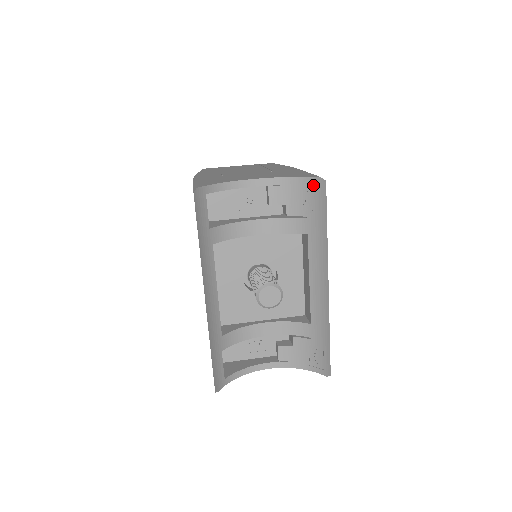
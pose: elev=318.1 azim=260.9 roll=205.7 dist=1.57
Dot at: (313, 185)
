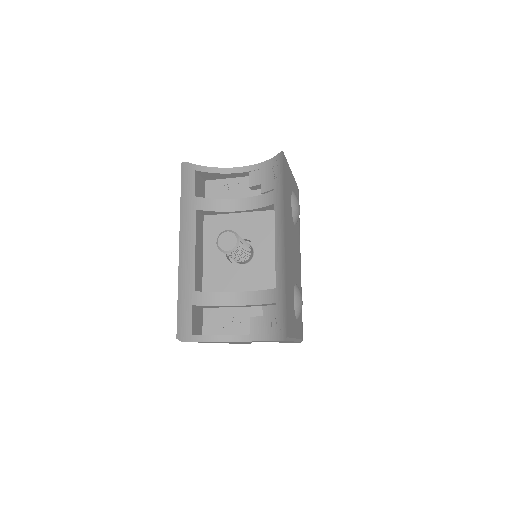
Dot at: (278, 161)
